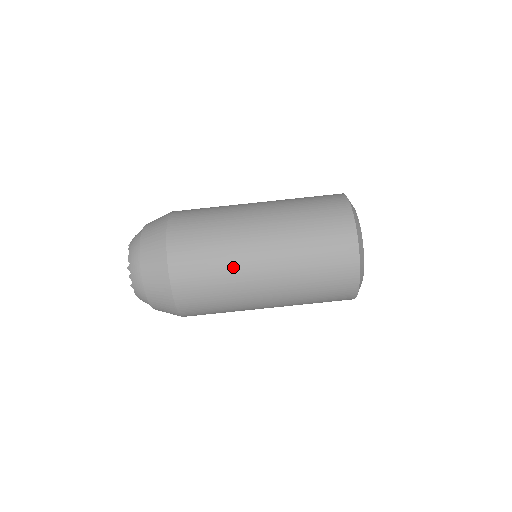
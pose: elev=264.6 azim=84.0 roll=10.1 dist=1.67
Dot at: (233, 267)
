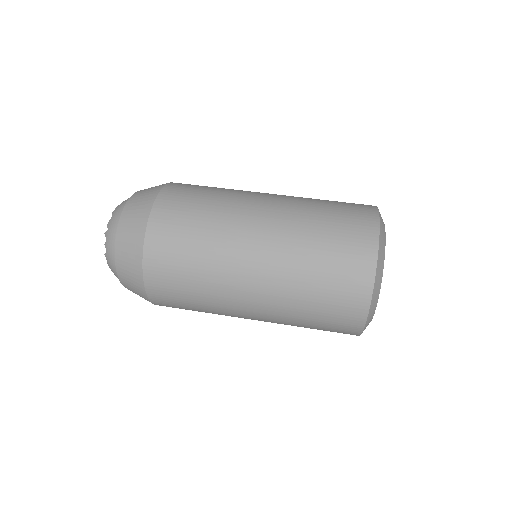
Dot at: occluded
